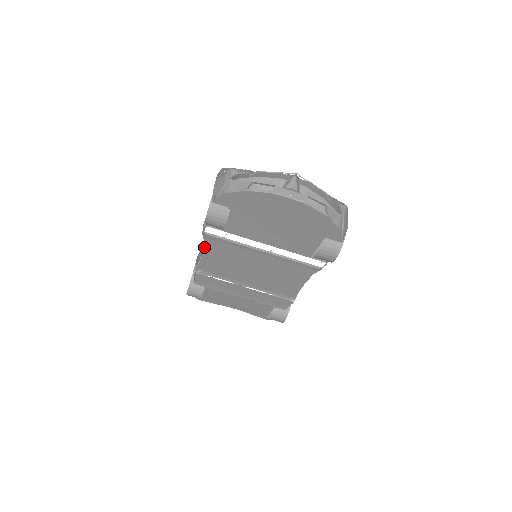
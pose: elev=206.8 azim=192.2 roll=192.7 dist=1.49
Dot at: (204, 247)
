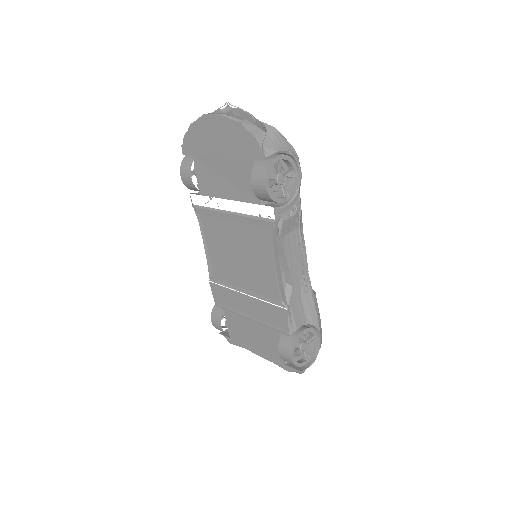
Dot at: (201, 232)
